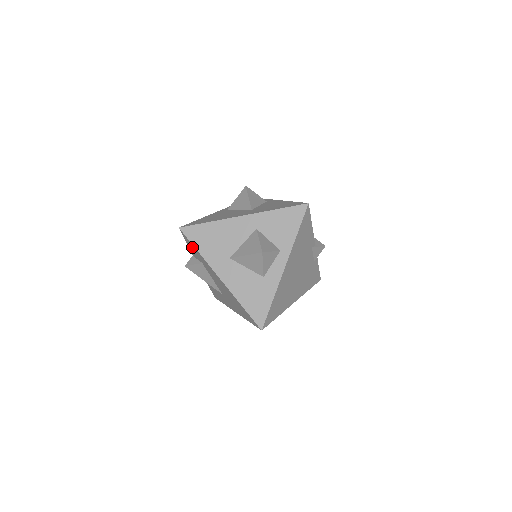
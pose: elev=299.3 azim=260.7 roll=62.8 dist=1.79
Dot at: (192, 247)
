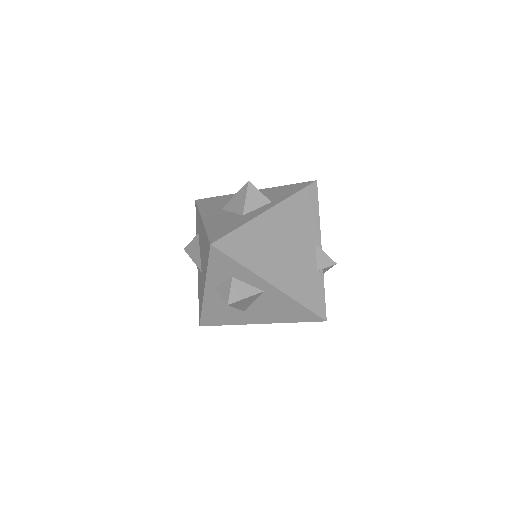
Dot at: (197, 215)
